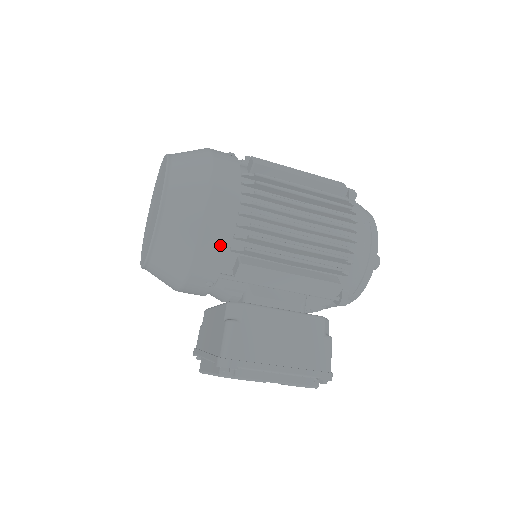
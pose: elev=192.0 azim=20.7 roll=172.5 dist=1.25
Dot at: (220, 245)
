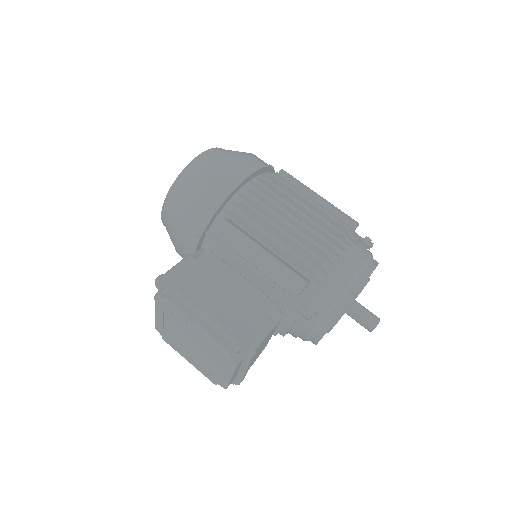
Dot at: (216, 199)
